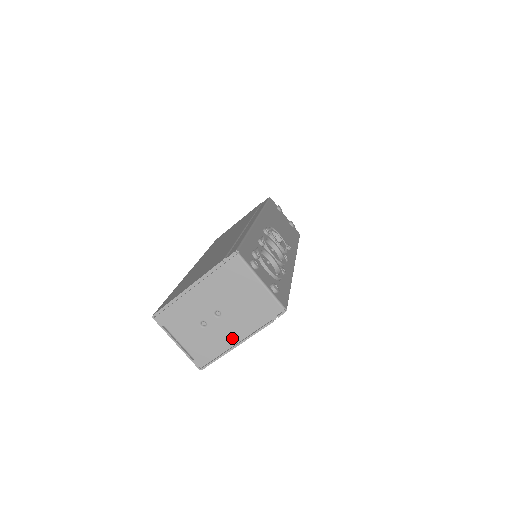
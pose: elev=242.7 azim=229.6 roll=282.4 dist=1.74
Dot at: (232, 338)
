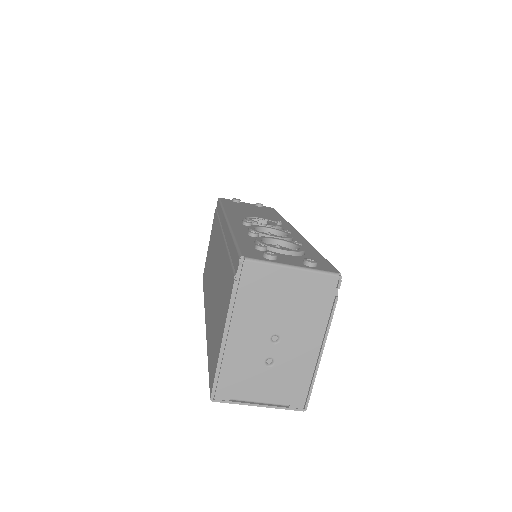
Dot at: (310, 351)
